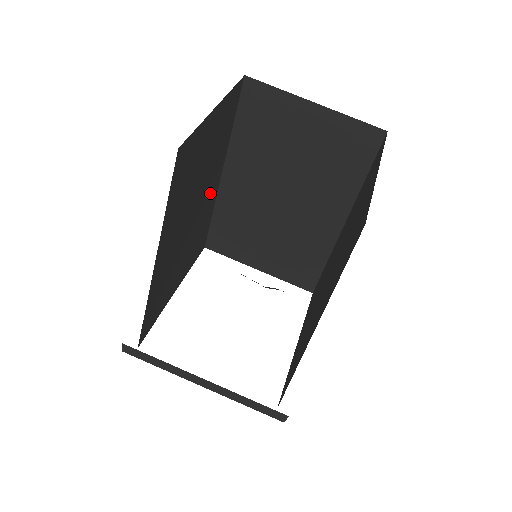
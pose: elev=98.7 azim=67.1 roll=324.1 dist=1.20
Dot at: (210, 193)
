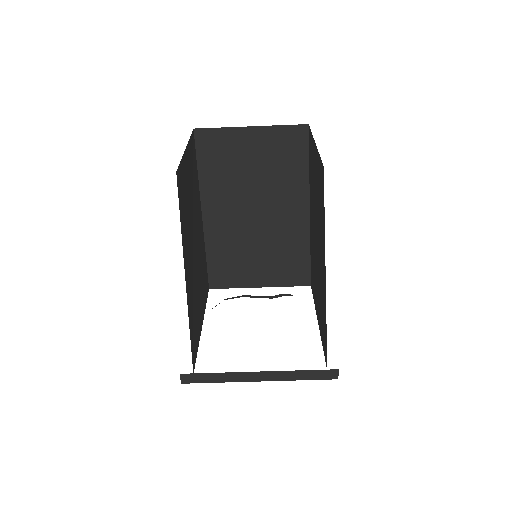
Dot at: (199, 231)
